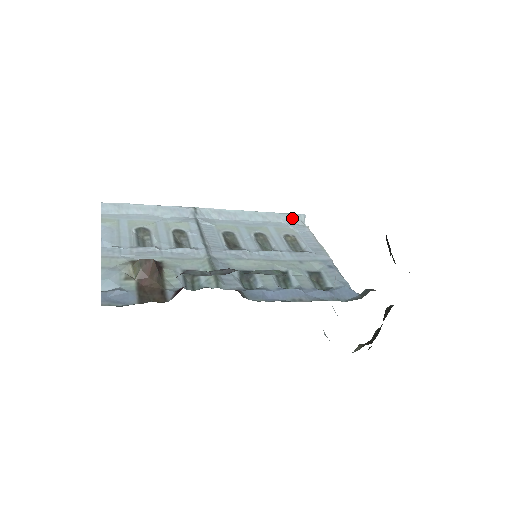
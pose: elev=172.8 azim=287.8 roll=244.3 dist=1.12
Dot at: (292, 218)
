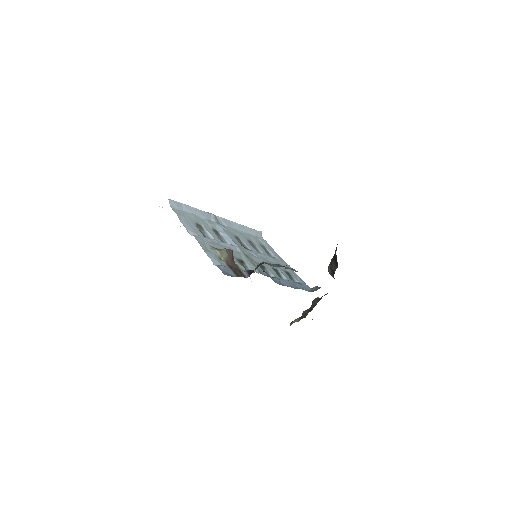
Dot at: (257, 233)
